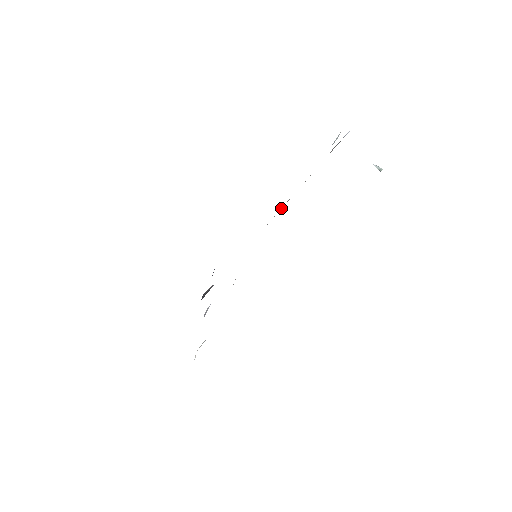
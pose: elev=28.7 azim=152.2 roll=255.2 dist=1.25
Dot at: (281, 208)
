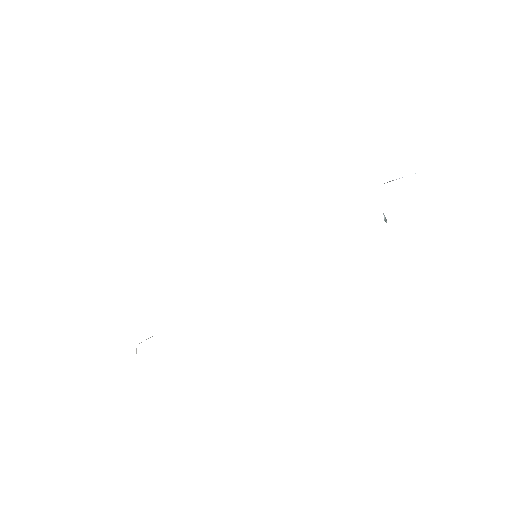
Dot at: occluded
